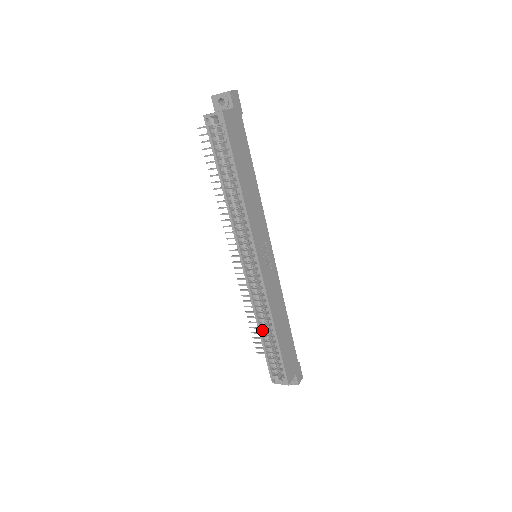
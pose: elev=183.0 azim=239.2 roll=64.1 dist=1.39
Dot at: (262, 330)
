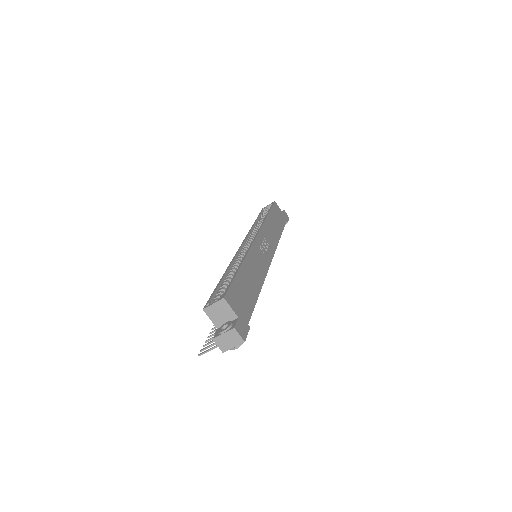
Dot at: (227, 276)
